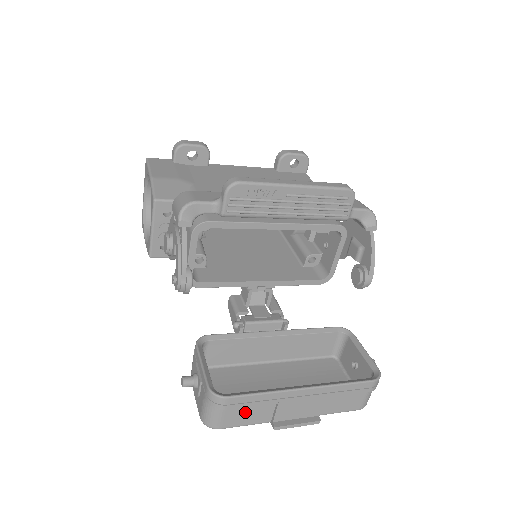
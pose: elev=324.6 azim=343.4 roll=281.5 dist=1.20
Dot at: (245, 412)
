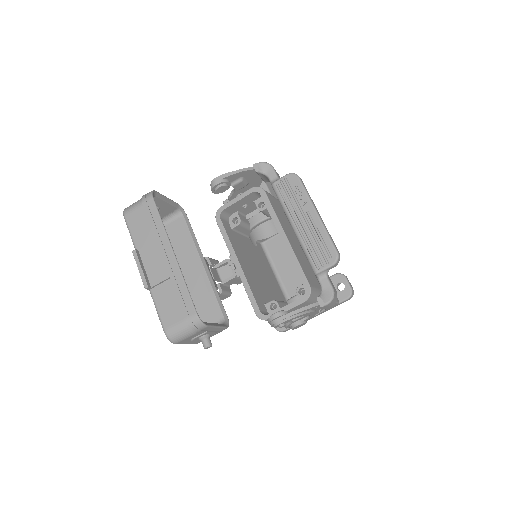
Dot at: (142, 223)
